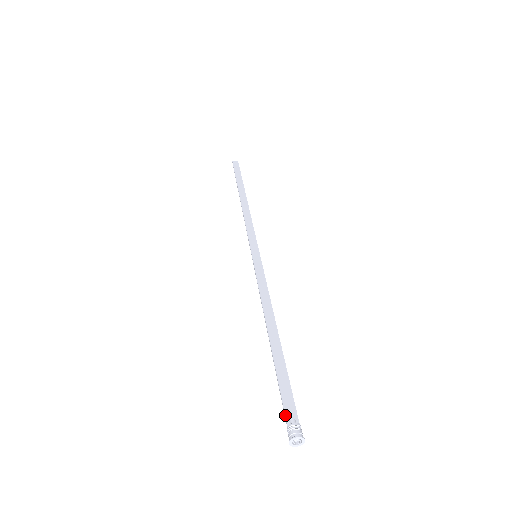
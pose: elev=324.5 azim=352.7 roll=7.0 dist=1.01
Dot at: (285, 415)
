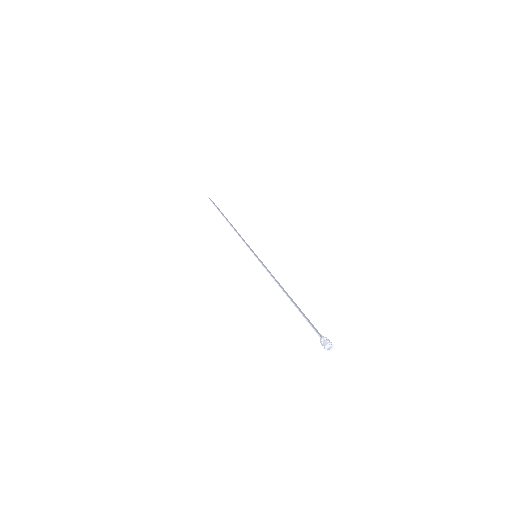
Dot at: (318, 333)
